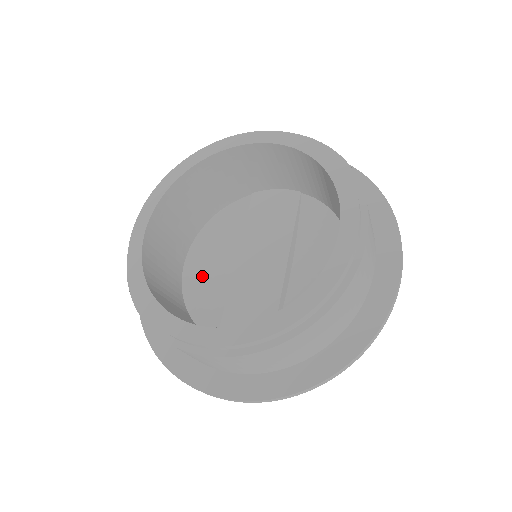
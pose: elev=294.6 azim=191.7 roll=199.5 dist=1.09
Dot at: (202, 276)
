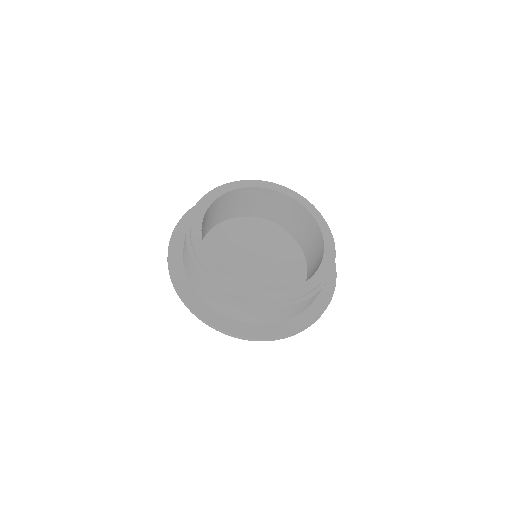
Dot at: (211, 256)
